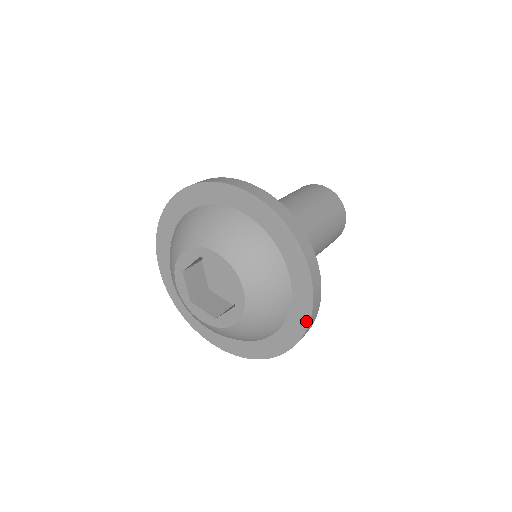
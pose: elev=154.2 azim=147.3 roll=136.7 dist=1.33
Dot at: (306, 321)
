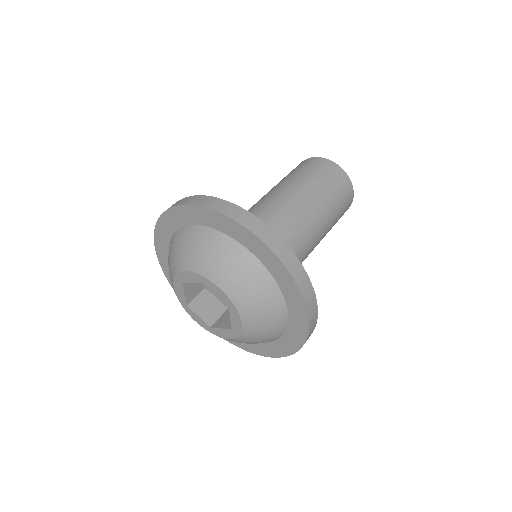
Dot at: (296, 349)
